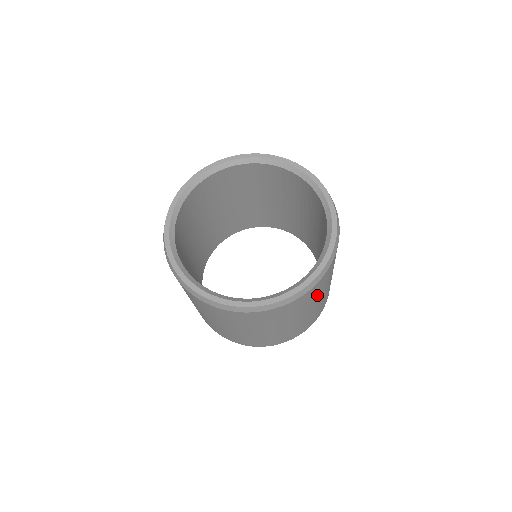
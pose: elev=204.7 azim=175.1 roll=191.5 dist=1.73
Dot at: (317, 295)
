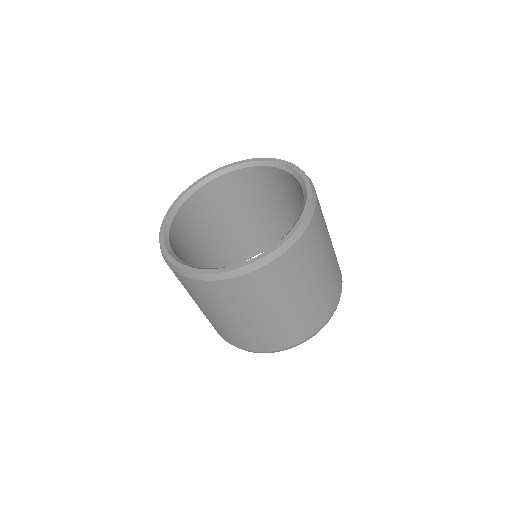
Dot at: occluded
